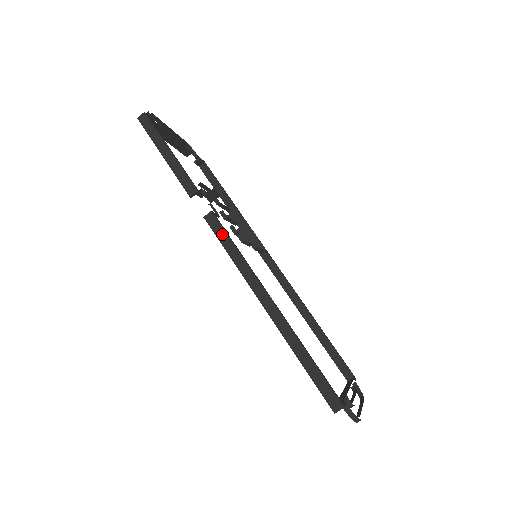
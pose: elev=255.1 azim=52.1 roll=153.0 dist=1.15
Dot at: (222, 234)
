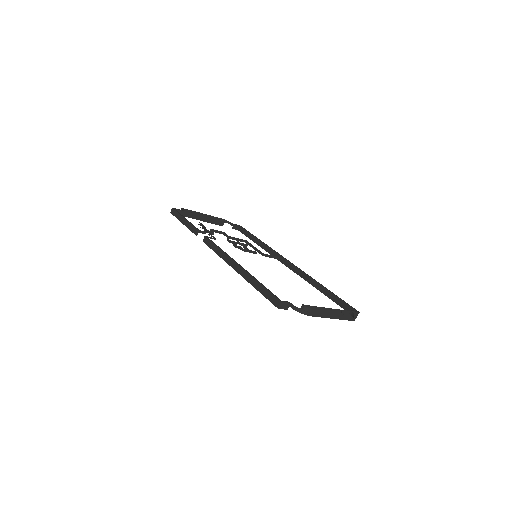
Dot at: (211, 244)
